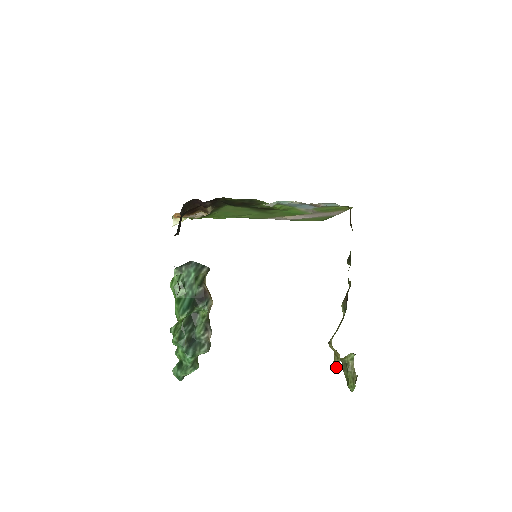
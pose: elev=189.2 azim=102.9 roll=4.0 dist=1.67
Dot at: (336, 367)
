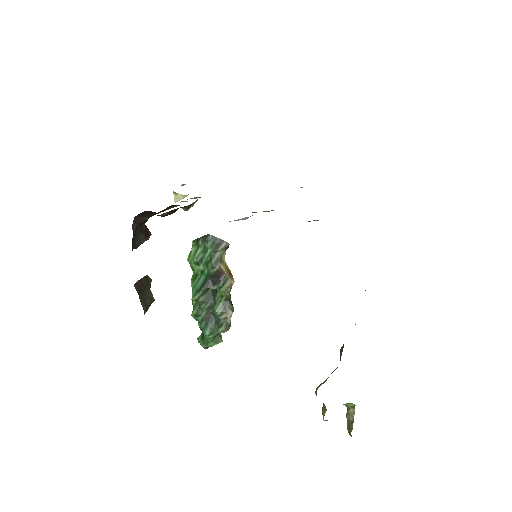
Dot at: occluded
